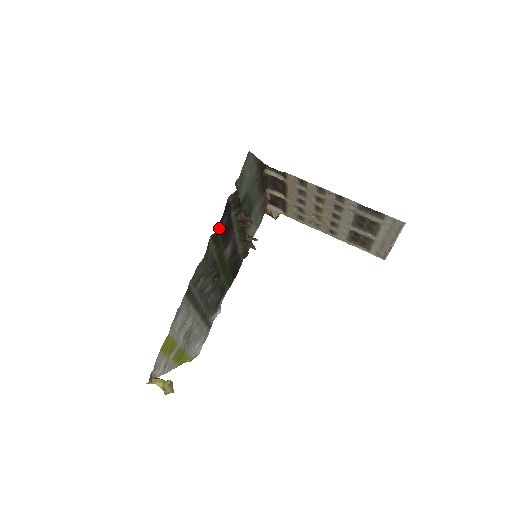
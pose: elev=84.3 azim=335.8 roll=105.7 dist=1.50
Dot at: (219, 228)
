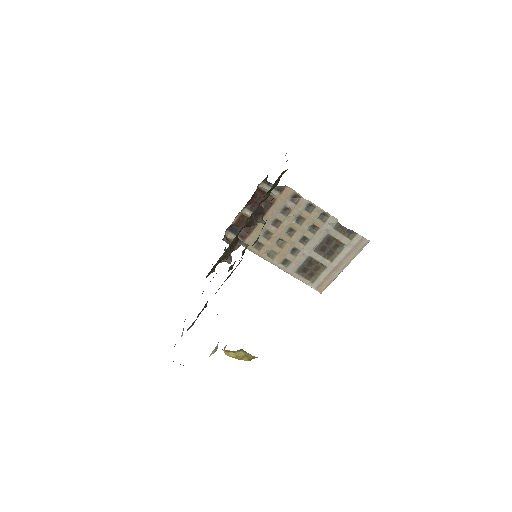
Dot at: occluded
